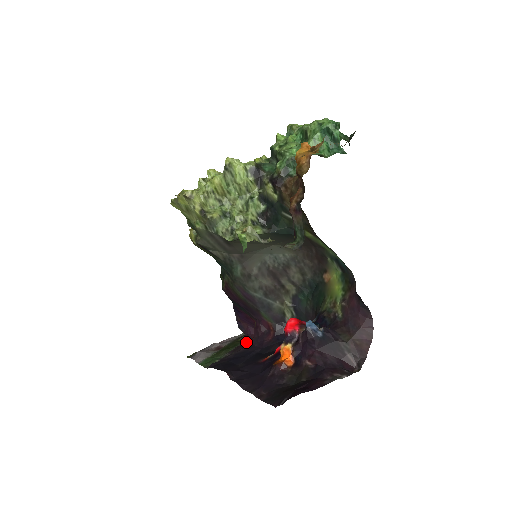
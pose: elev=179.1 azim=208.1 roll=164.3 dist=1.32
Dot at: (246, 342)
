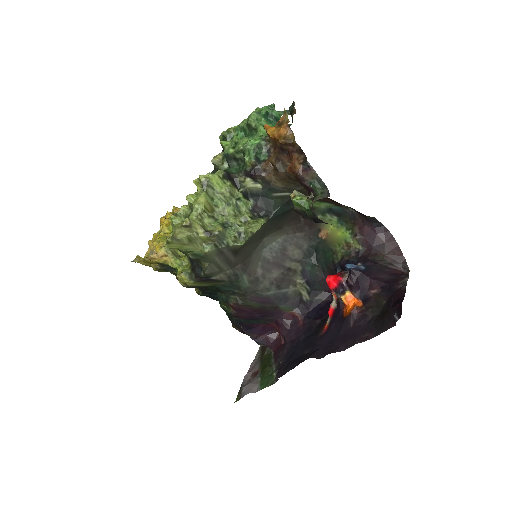
Dot at: (277, 347)
